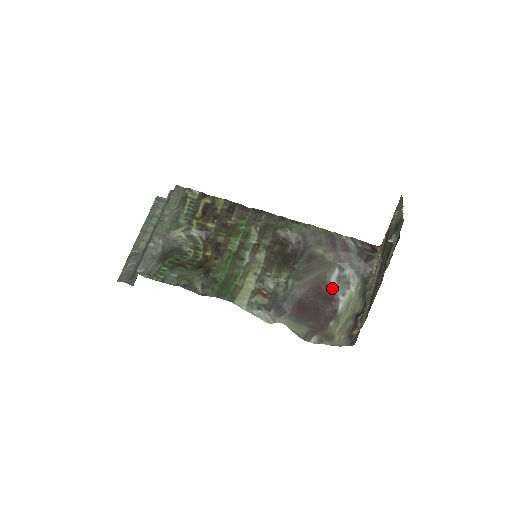
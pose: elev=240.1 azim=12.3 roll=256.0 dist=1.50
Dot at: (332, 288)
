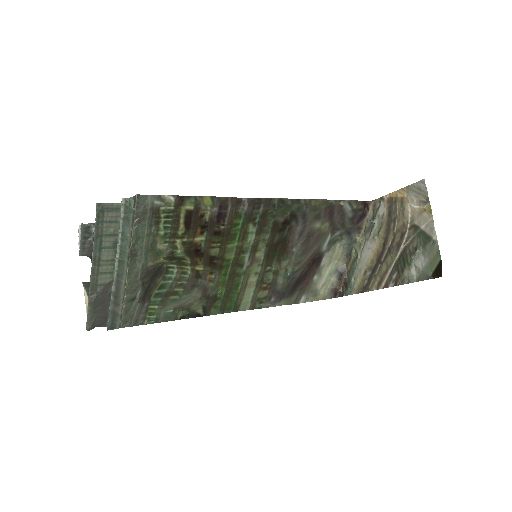
Dot at: (322, 252)
